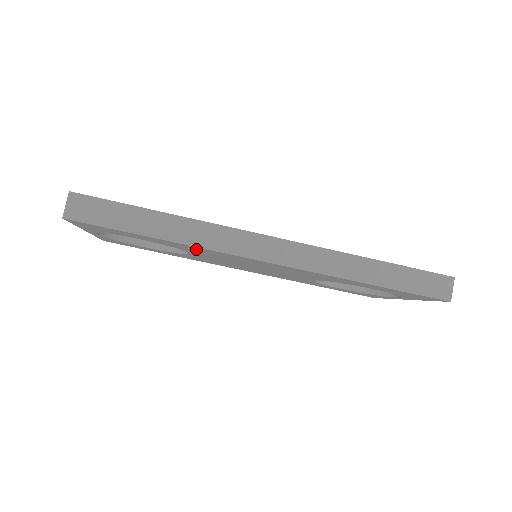
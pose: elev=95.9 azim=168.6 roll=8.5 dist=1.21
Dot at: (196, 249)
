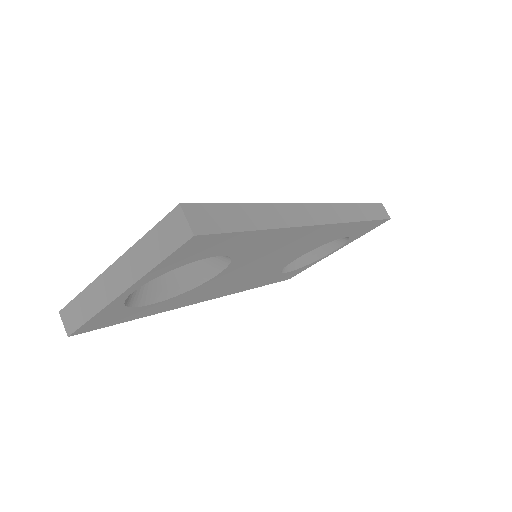
Dot at: (271, 240)
